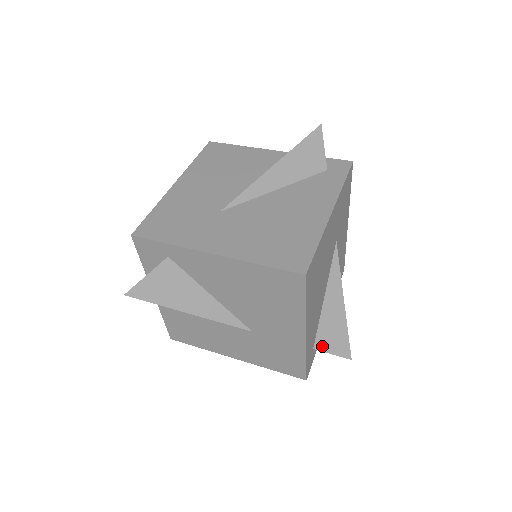
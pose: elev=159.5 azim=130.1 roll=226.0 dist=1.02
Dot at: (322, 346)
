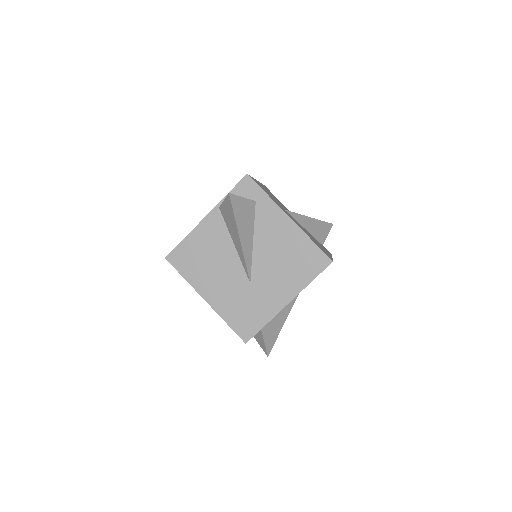
Dot at: (265, 331)
